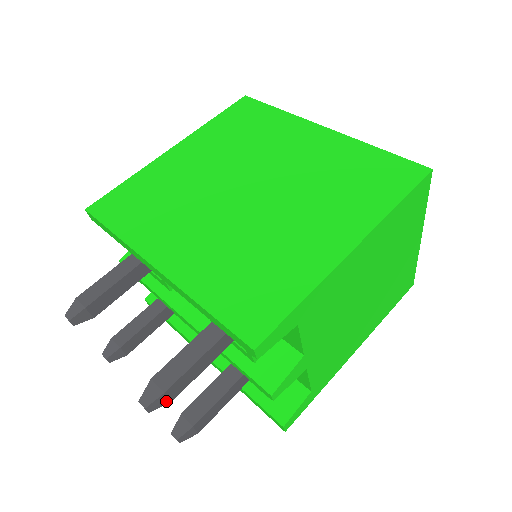
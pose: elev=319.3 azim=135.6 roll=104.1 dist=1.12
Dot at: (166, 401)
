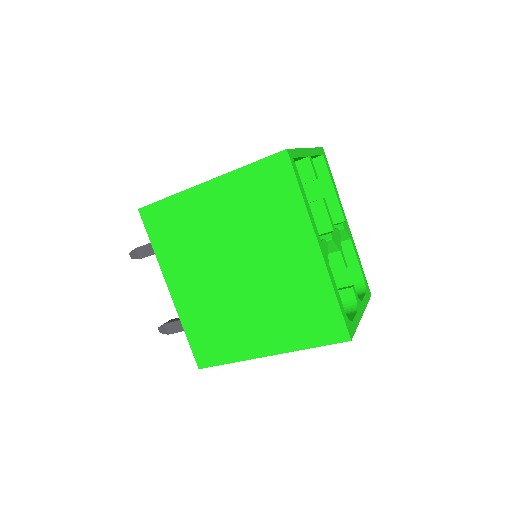
Dot at: occluded
